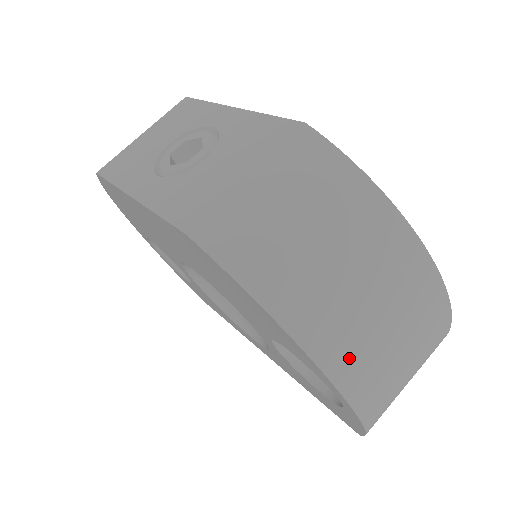
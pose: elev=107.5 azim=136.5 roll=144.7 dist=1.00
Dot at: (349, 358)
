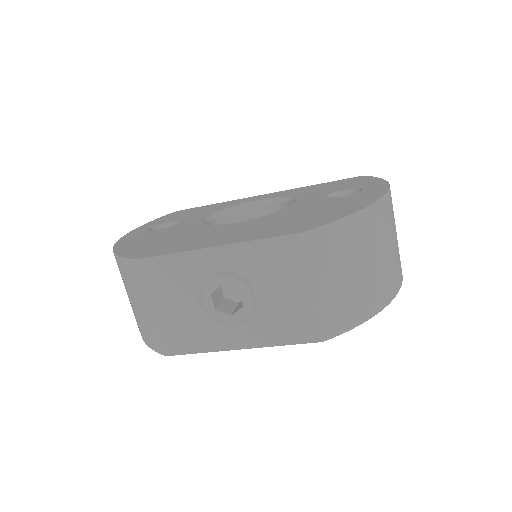
Dot at: (398, 273)
